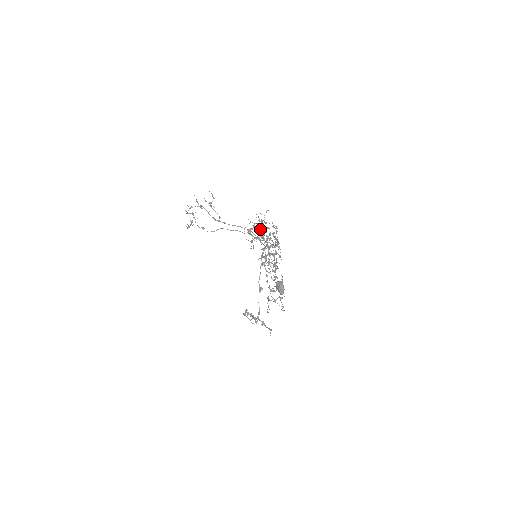
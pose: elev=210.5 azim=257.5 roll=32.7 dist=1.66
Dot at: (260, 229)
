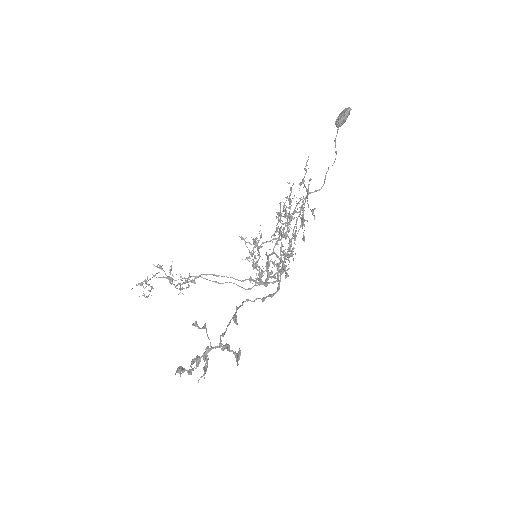
Dot at: (281, 214)
